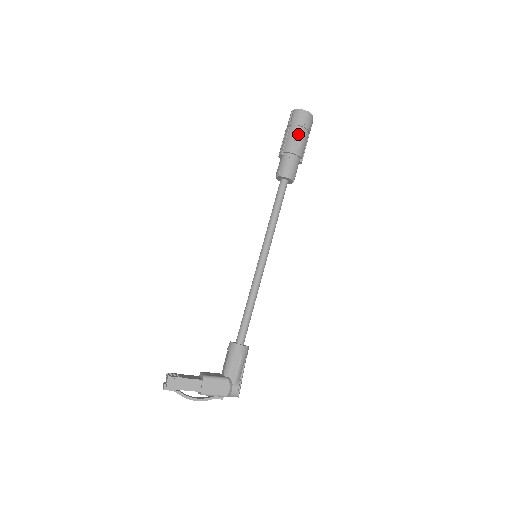
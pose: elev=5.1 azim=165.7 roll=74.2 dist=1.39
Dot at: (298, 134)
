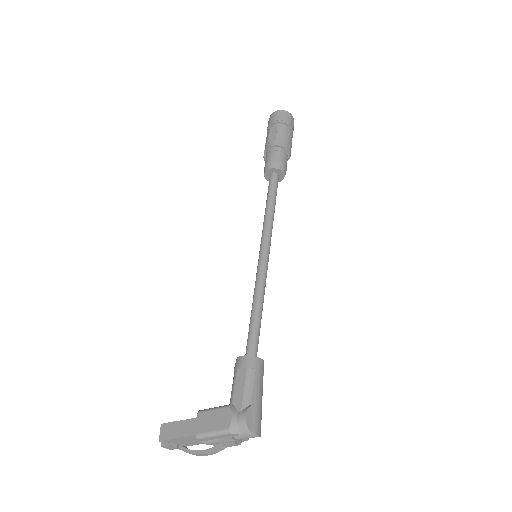
Dot at: (271, 131)
